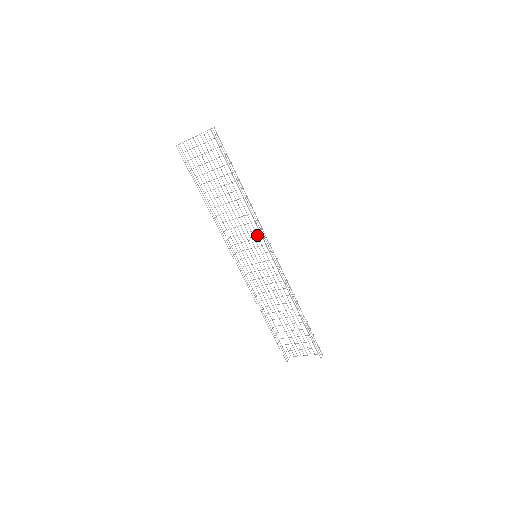
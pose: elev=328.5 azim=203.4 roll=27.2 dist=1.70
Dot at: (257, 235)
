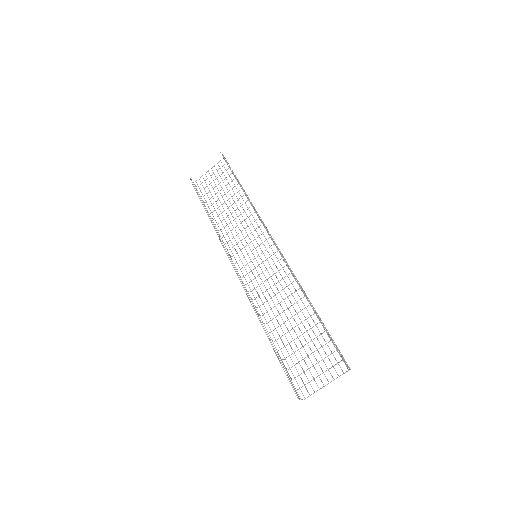
Dot at: occluded
